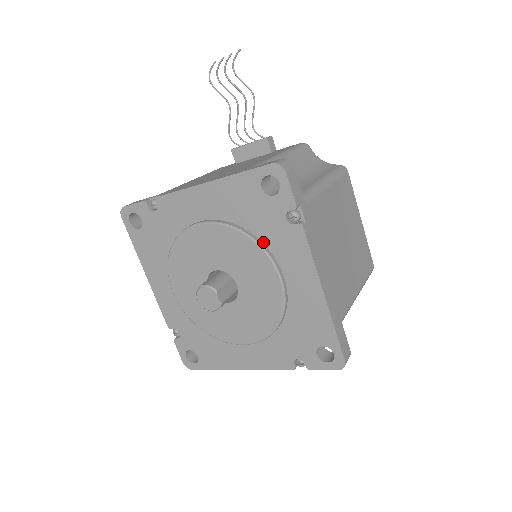
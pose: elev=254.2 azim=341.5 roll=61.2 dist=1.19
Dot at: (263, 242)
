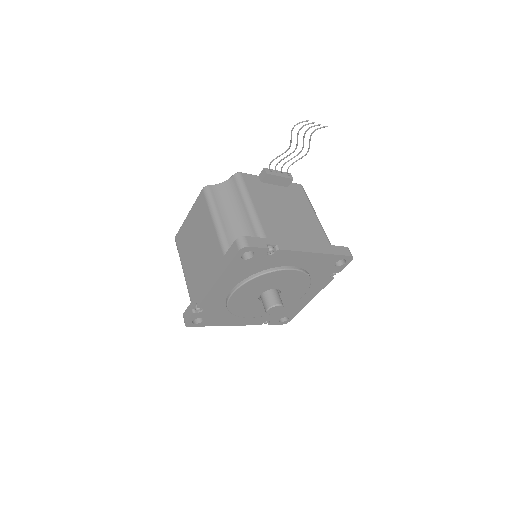
Dot at: (311, 280)
